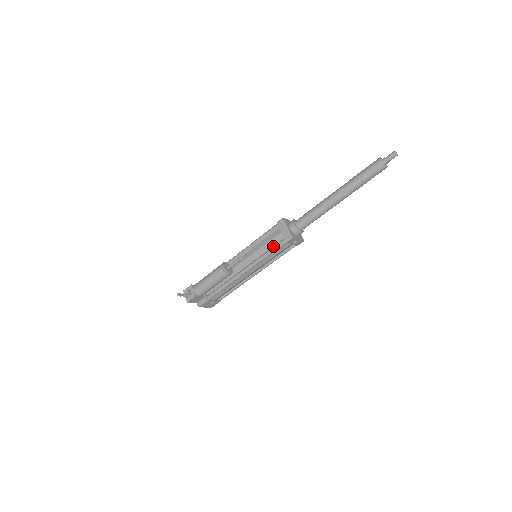
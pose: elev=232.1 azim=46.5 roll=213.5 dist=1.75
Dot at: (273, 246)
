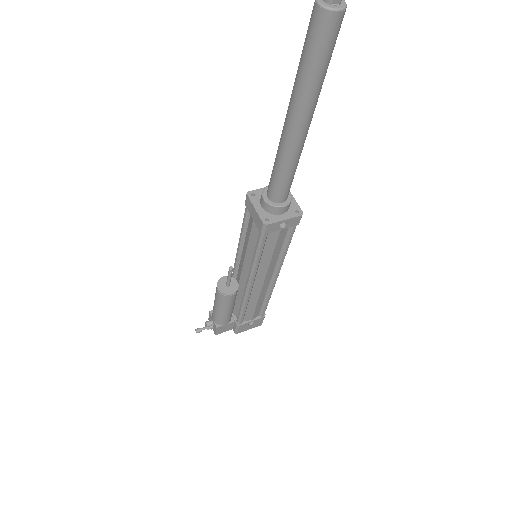
Dot at: (256, 242)
